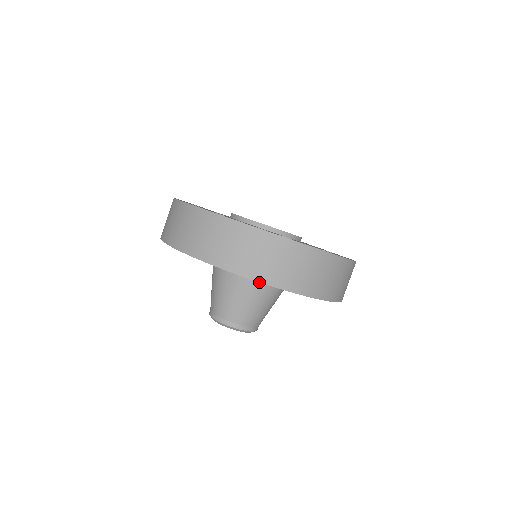
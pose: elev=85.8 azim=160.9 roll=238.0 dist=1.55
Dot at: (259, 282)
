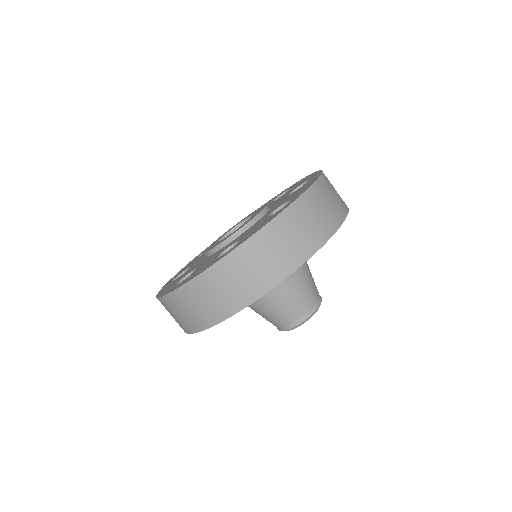
Dot at: occluded
